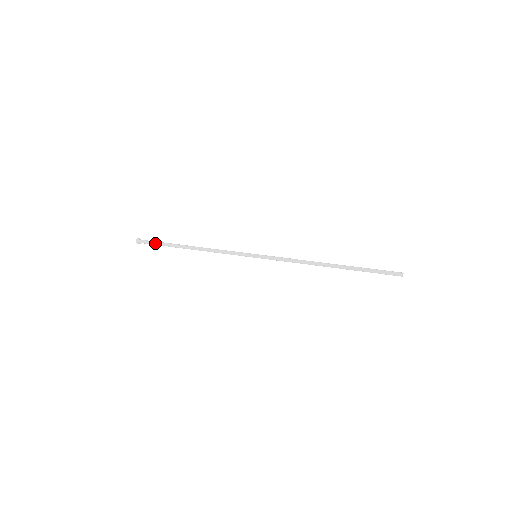
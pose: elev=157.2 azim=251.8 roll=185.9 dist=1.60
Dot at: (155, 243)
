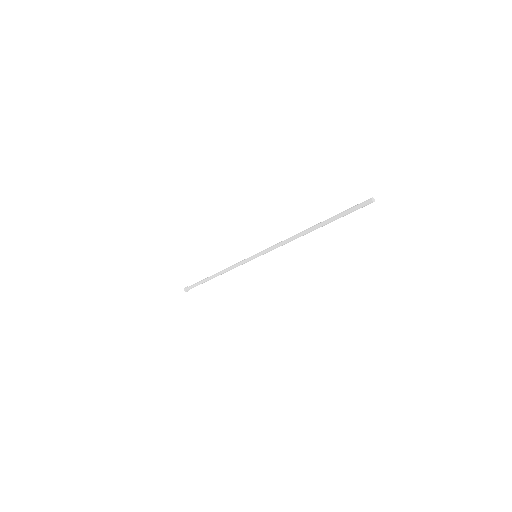
Dot at: (195, 284)
